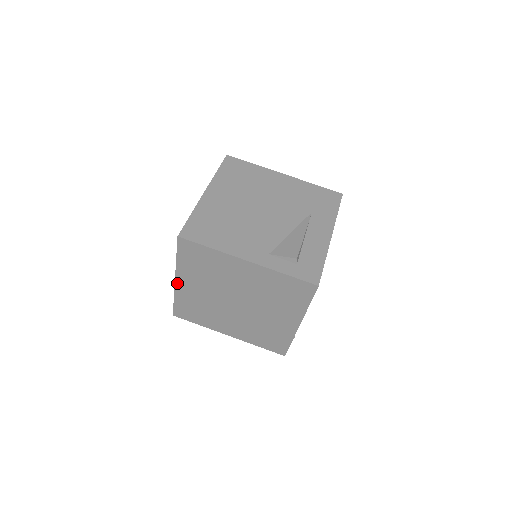
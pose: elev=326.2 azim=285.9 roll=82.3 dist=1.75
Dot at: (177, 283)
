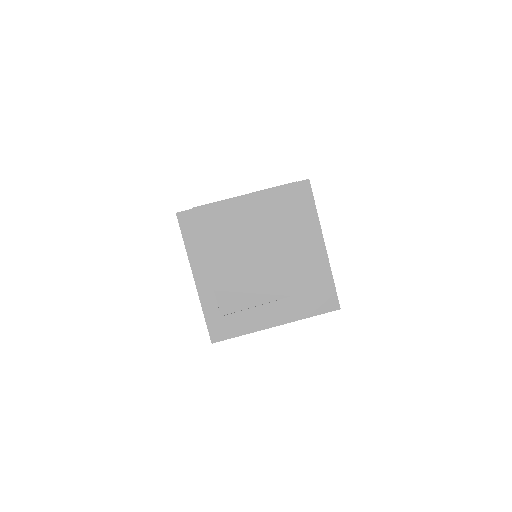
Dot at: occluded
